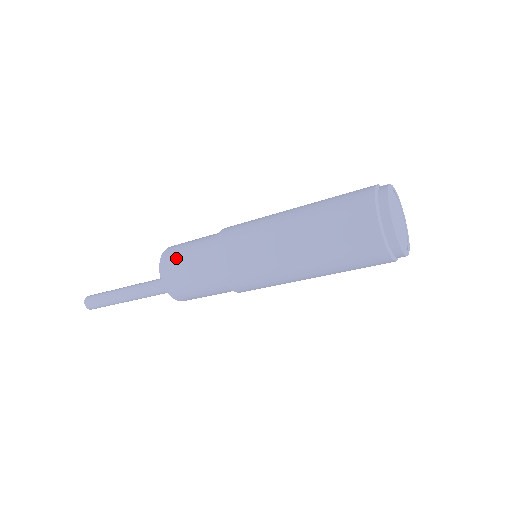
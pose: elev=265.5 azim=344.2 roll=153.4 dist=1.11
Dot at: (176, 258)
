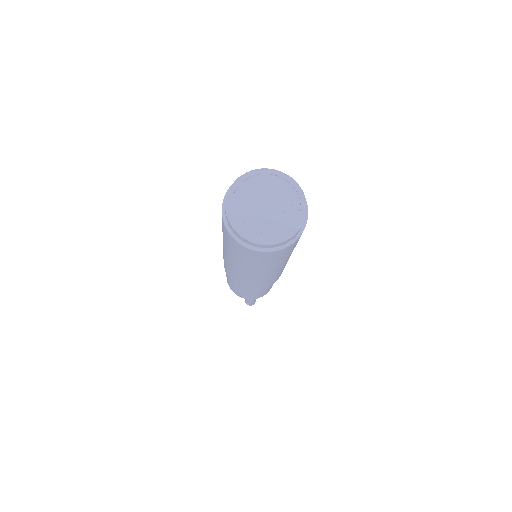
Dot at: occluded
